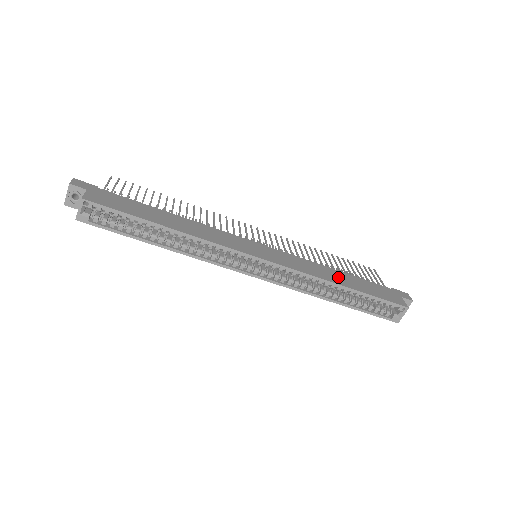
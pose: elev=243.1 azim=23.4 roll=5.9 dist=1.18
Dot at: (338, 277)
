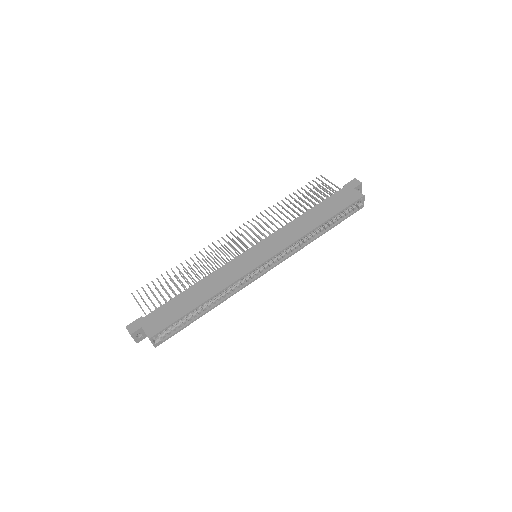
Dot at: (311, 220)
